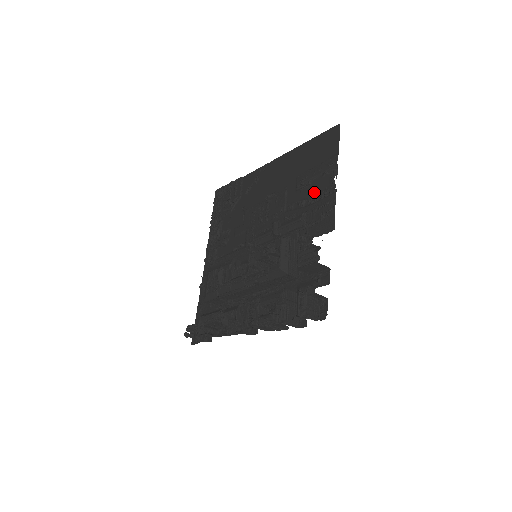
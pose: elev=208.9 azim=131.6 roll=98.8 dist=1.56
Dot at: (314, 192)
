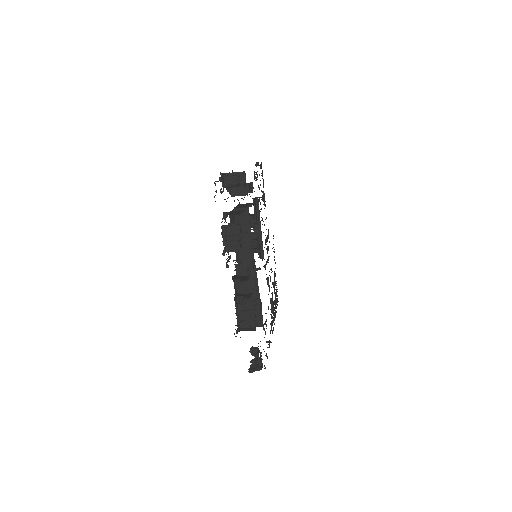
Dot at: occluded
